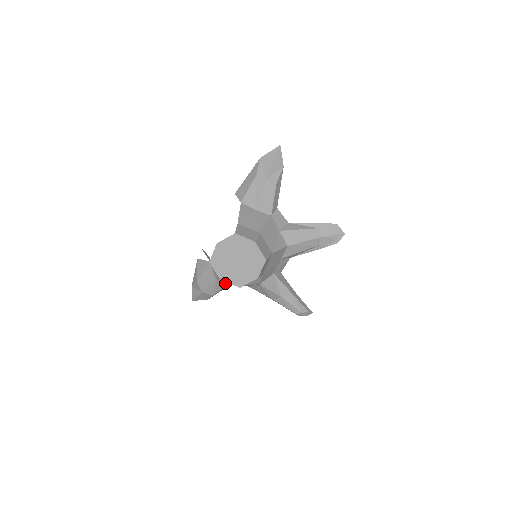
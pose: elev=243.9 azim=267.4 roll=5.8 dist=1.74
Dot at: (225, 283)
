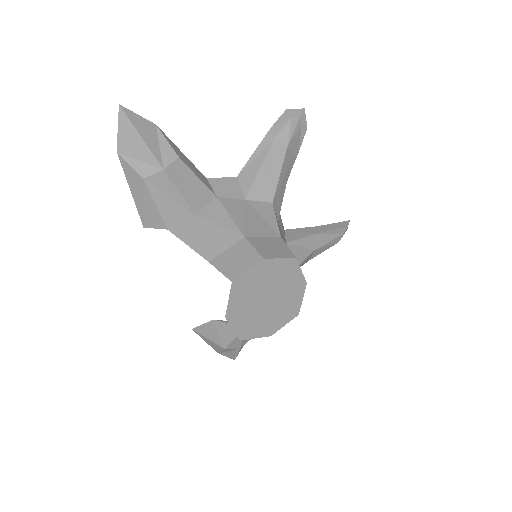
Dot at: occluded
